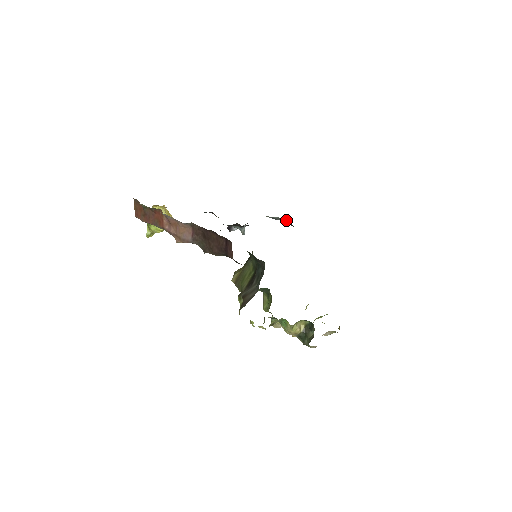
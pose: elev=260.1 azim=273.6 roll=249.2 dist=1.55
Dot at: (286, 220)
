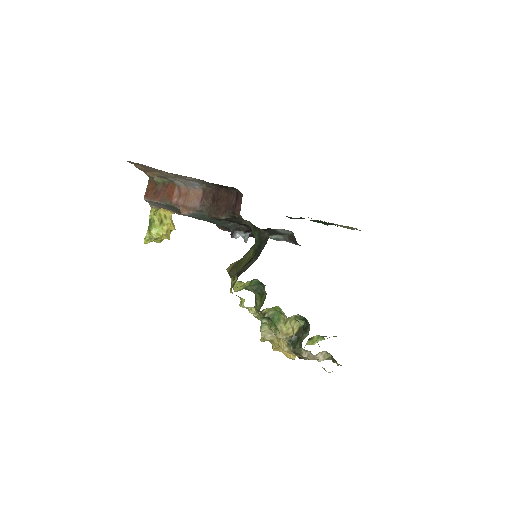
Dot at: (291, 237)
